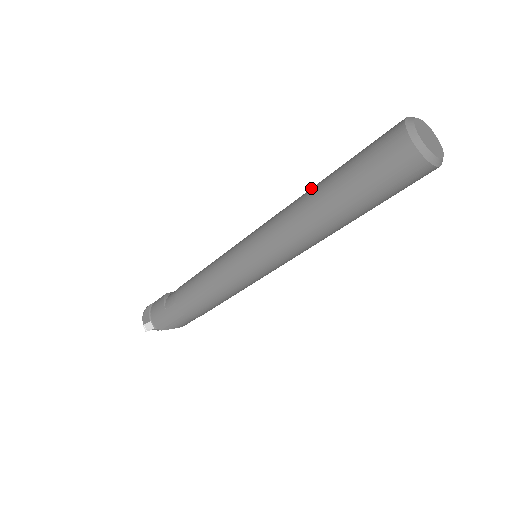
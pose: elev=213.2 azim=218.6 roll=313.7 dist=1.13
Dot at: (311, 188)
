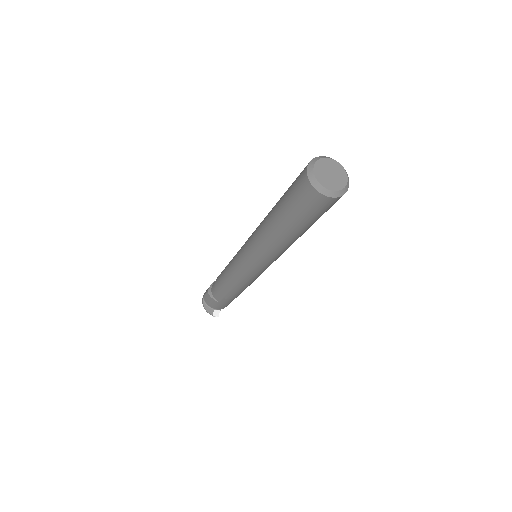
Dot at: (268, 224)
